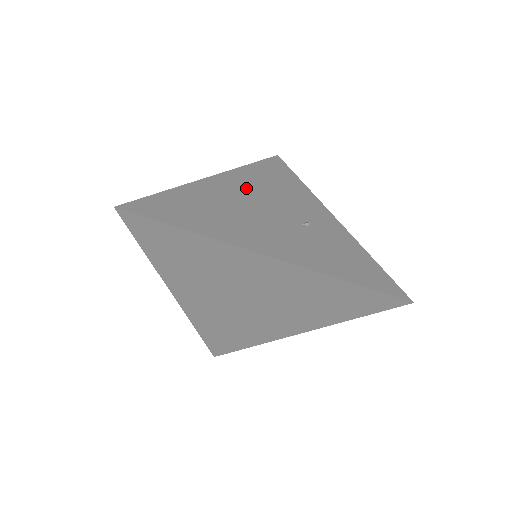
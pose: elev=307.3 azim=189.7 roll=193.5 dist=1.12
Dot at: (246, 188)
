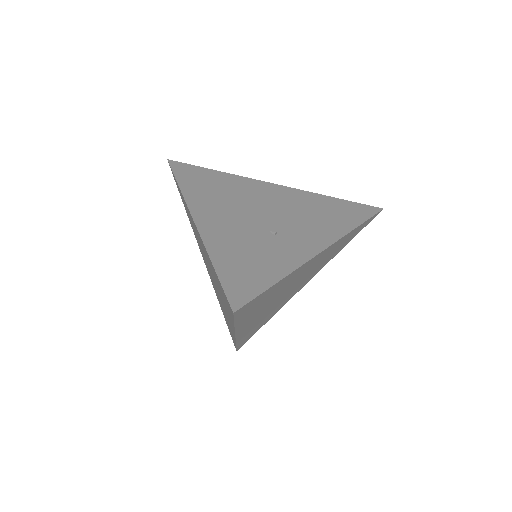
Dot at: (281, 199)
